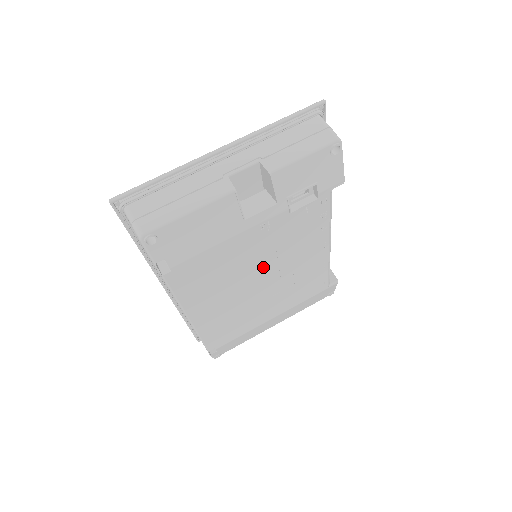
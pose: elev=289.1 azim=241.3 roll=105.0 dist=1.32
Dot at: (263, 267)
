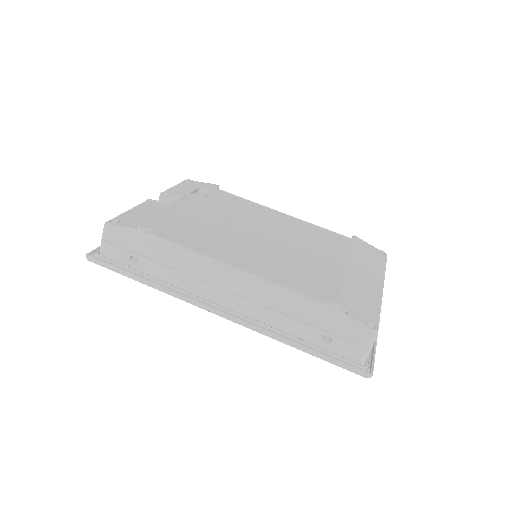
Dot at: (242, 227)
